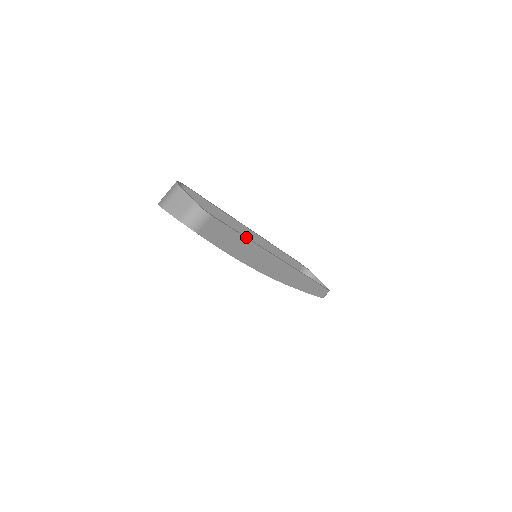
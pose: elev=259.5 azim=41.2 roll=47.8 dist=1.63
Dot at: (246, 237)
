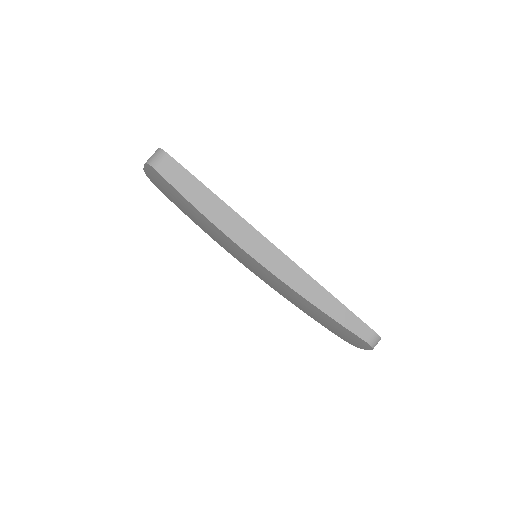
Dot at: (215, 194)
